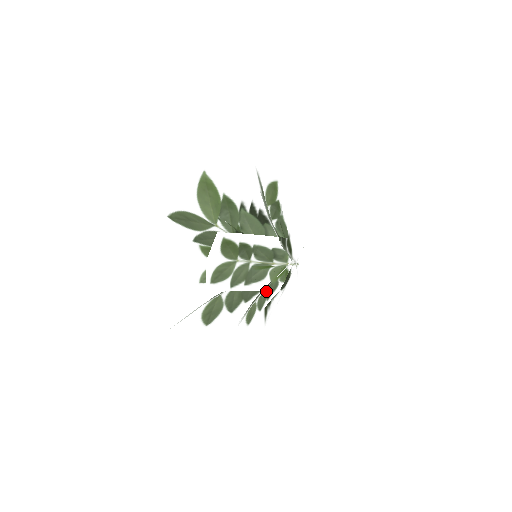
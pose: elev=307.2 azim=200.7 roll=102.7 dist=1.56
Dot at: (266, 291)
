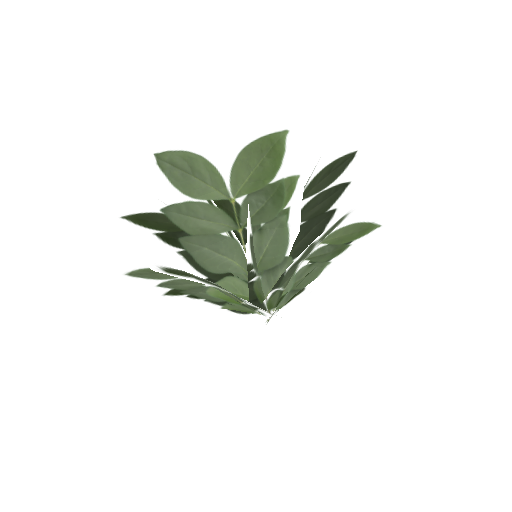
Dot at: occluded
